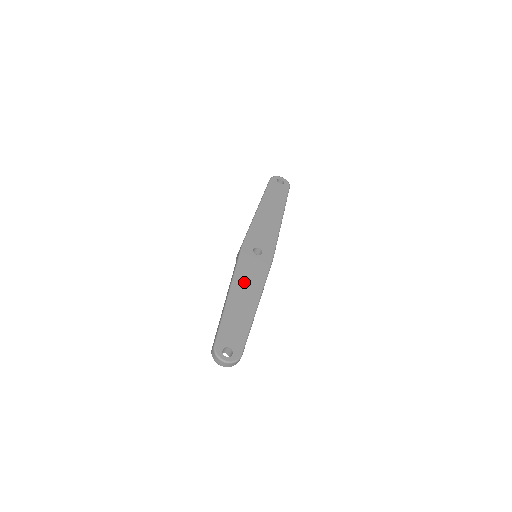
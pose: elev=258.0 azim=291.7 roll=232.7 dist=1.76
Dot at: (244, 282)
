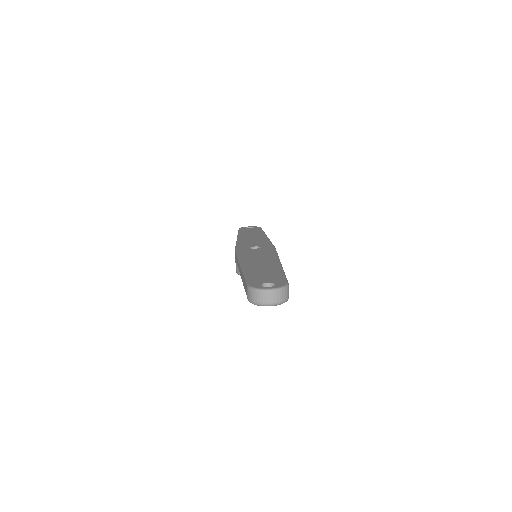
Dot at: (253, 258)
